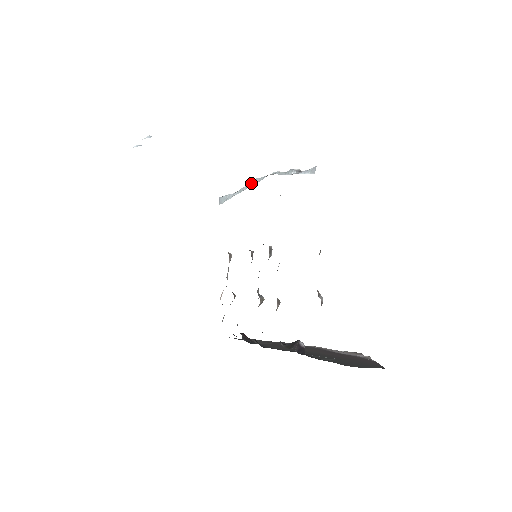
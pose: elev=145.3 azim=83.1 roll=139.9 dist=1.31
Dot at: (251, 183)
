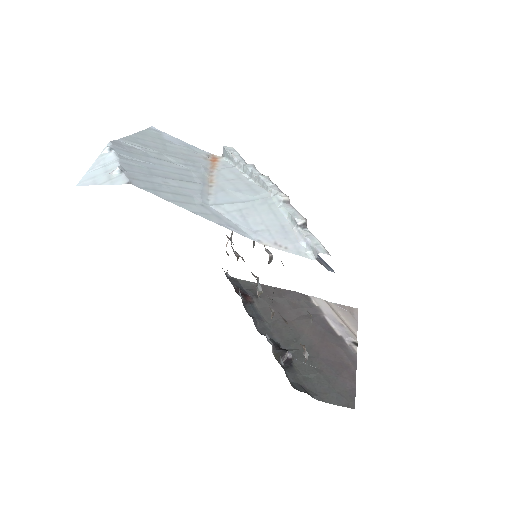
Dot at: (255, 175)
